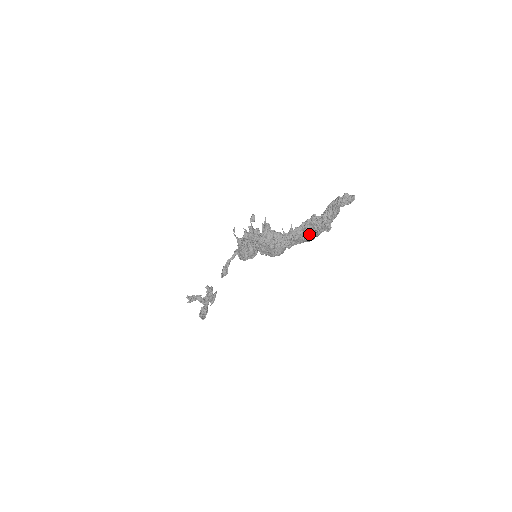
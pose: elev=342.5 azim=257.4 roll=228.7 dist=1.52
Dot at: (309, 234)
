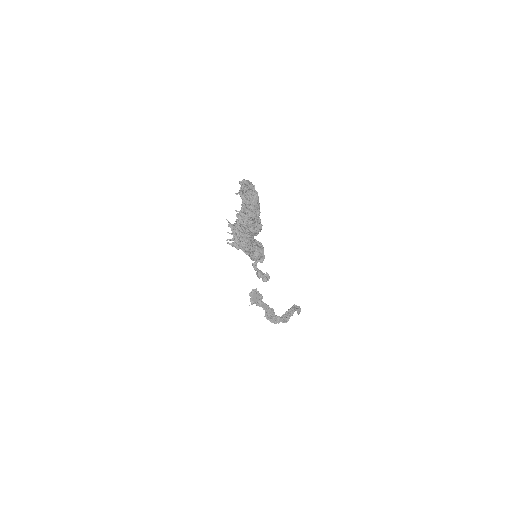
Dot at: (247, 226)
